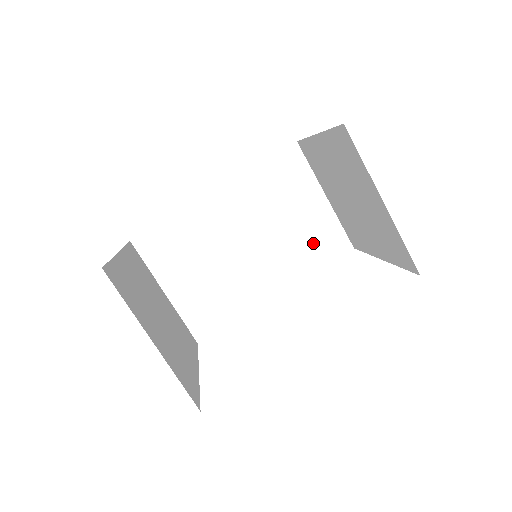
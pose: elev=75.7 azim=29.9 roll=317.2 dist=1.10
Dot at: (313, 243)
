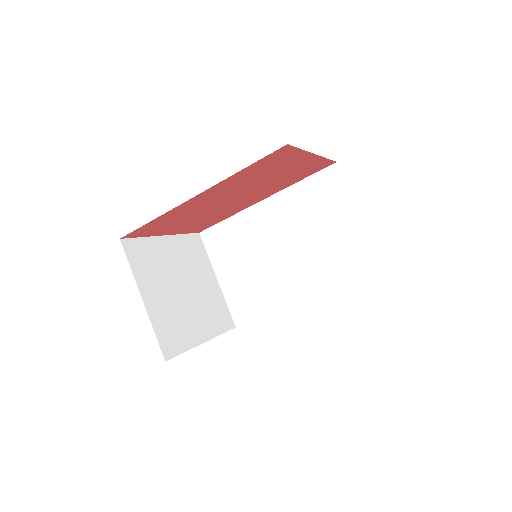
Dot at: (342, 259)
